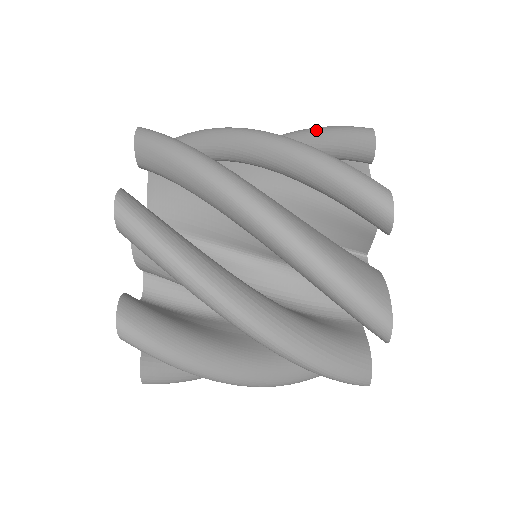
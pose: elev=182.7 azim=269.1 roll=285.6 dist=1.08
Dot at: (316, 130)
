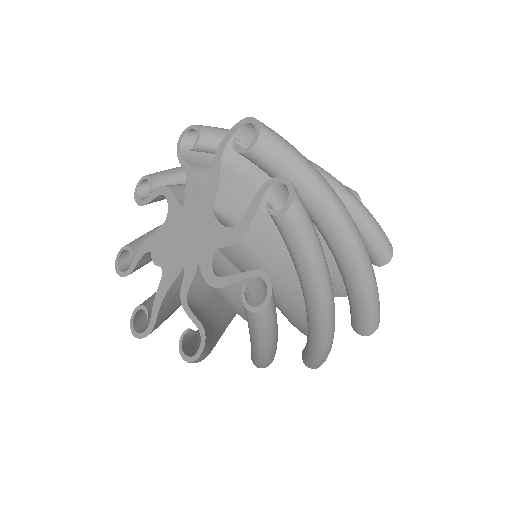
Dot at: occluded
